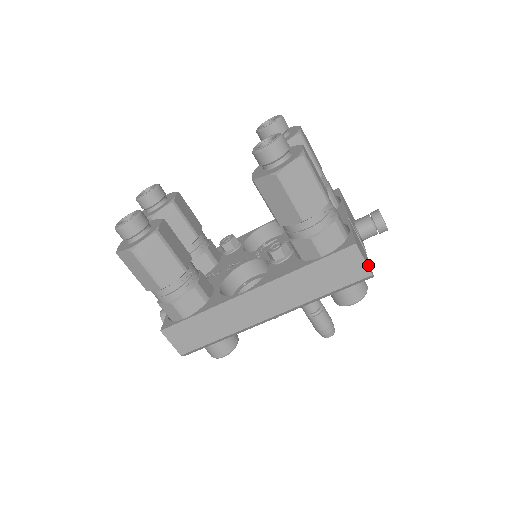
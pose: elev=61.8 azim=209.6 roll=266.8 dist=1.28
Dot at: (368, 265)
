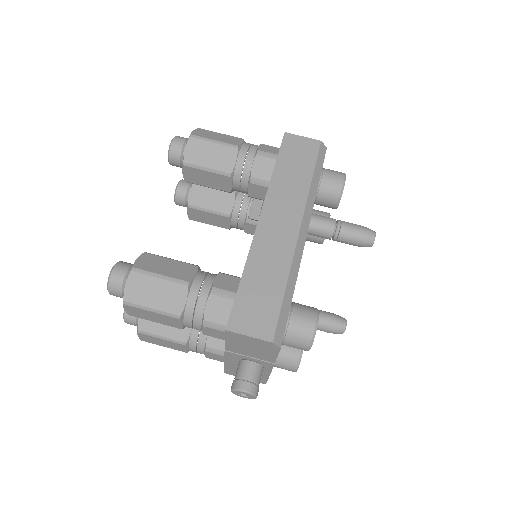
Dot at: occluded
